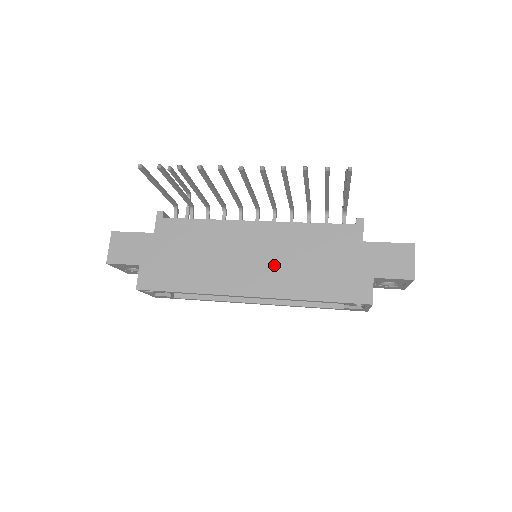
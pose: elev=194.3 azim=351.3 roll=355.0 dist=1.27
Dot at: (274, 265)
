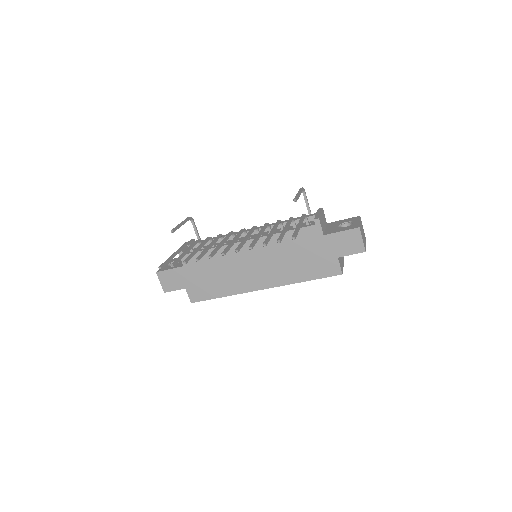
Dot at: (270, 266)
